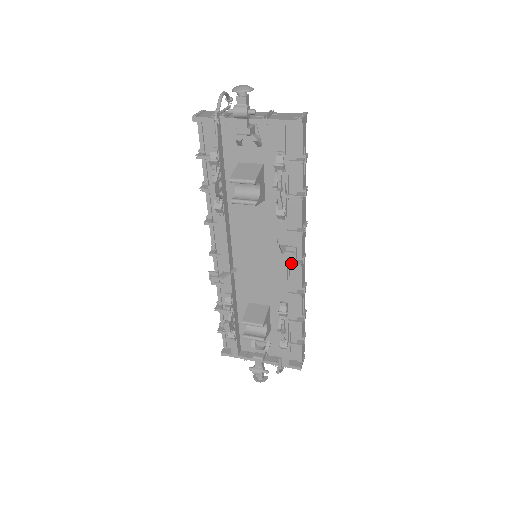
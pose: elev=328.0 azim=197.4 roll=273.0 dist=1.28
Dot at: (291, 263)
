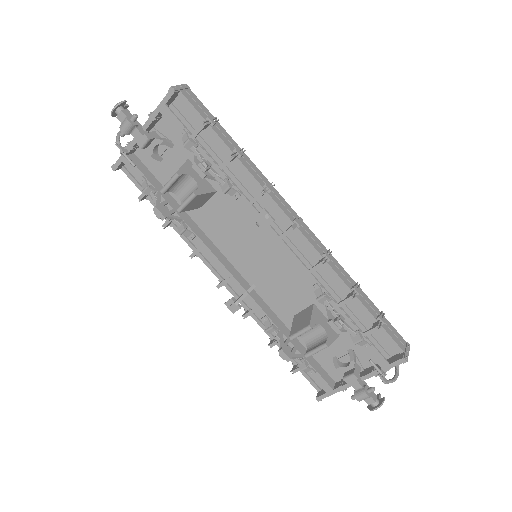
Dot at: (282, 233)
